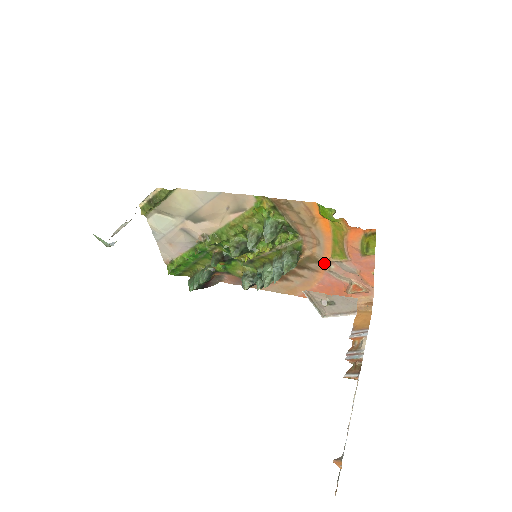
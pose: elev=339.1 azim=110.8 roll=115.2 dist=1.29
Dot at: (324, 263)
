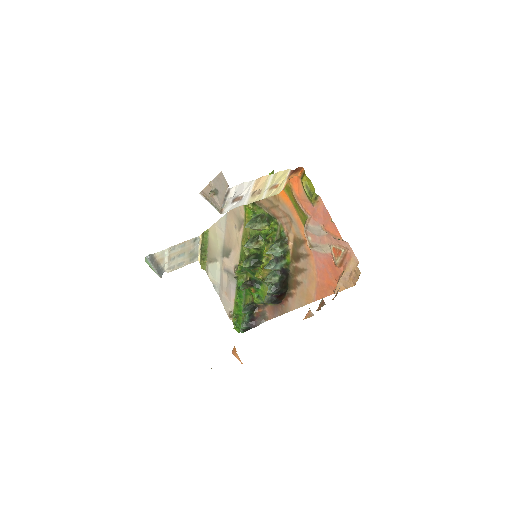
Dot at: (306, 240)
